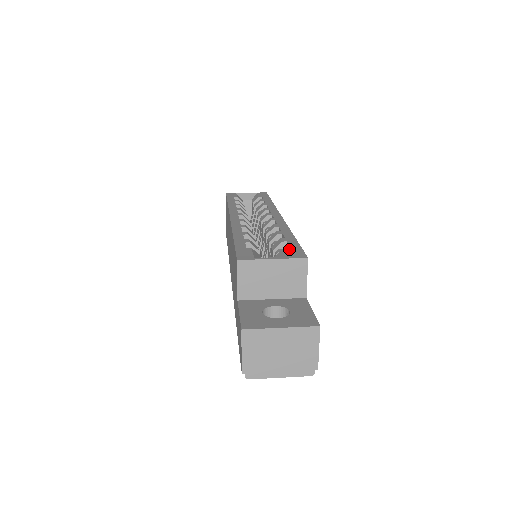
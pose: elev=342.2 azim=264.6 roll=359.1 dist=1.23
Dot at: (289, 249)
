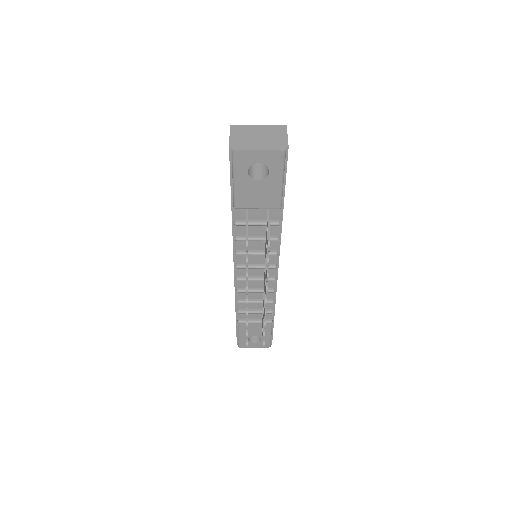
Dot at: occluded
